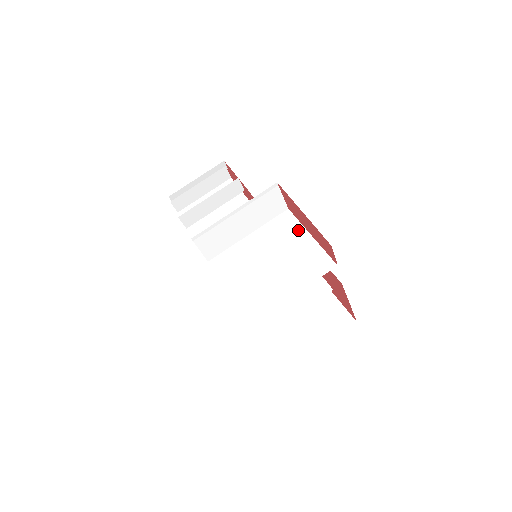
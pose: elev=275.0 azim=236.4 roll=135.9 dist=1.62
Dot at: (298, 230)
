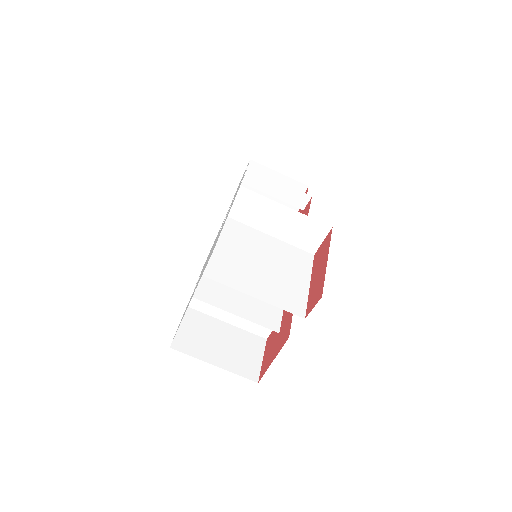
Dot at: (305, 272)
